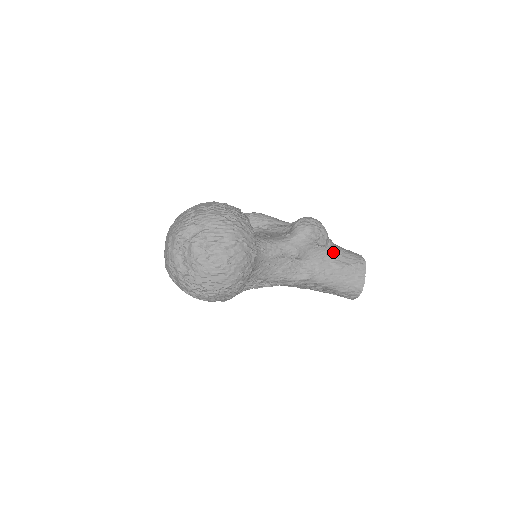
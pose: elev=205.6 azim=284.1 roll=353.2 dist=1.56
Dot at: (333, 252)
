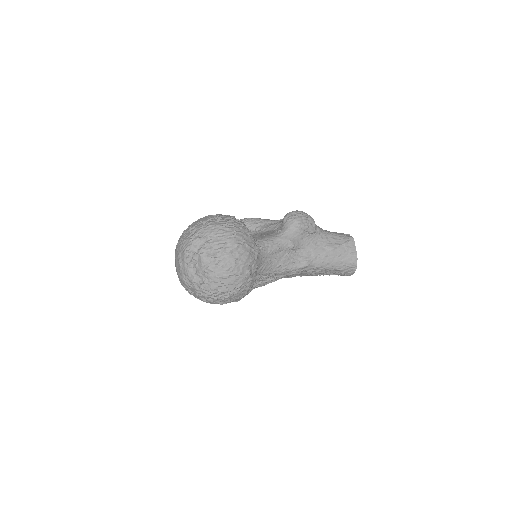
Dot at: (323, 237)
